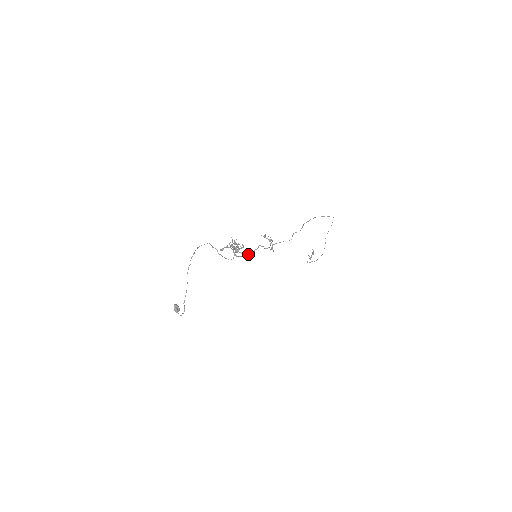
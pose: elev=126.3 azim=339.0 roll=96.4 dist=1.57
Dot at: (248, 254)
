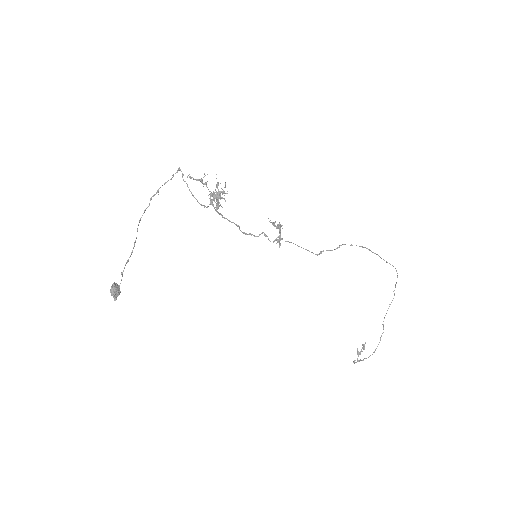
Dot at: (237, 225)
